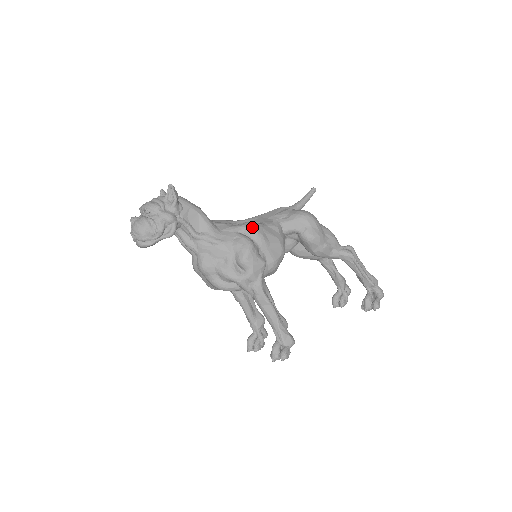
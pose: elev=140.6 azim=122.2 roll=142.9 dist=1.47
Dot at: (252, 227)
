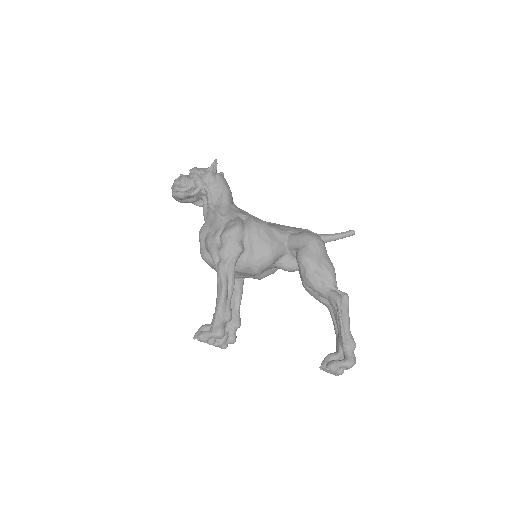
Dot at: (254, 219)
